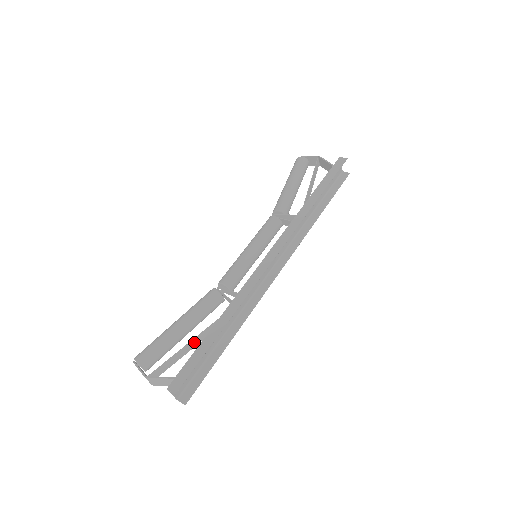
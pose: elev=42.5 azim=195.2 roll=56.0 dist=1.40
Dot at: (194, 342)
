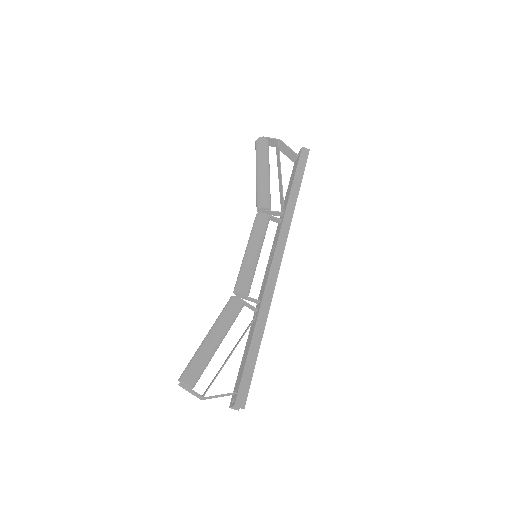
Dot at: occluded
